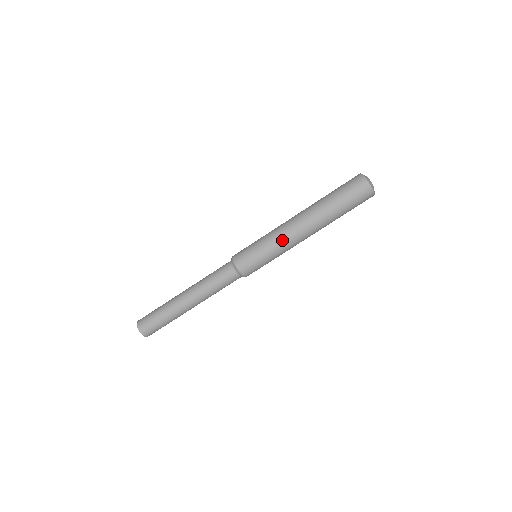
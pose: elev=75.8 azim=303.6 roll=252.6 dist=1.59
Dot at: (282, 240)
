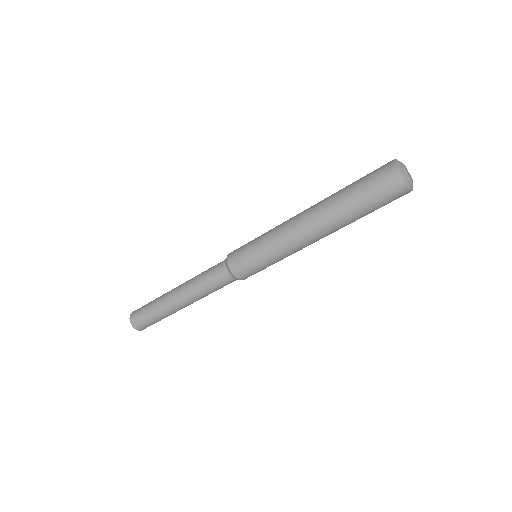
Dot at: occluded
